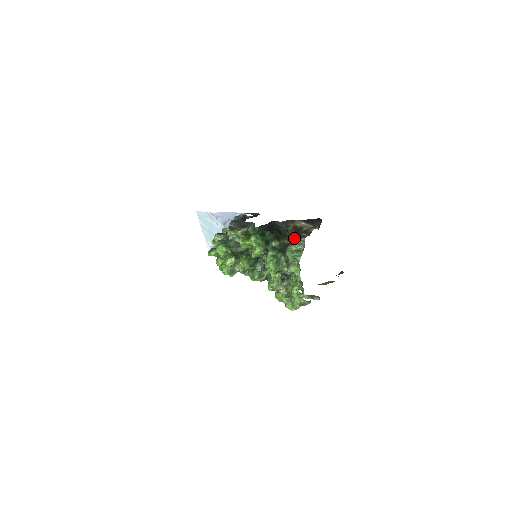
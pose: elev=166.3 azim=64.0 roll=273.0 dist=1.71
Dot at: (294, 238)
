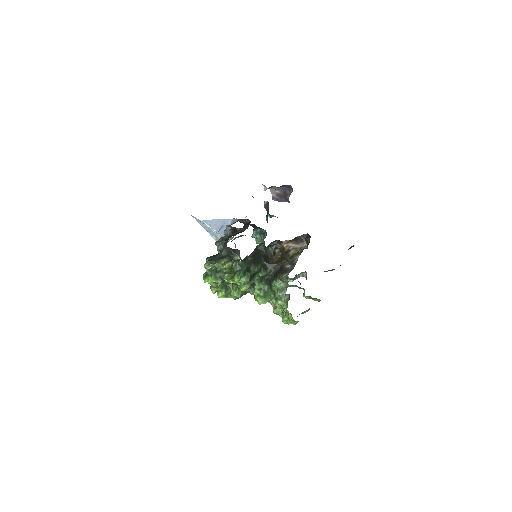
Dot at: (281, 265)
